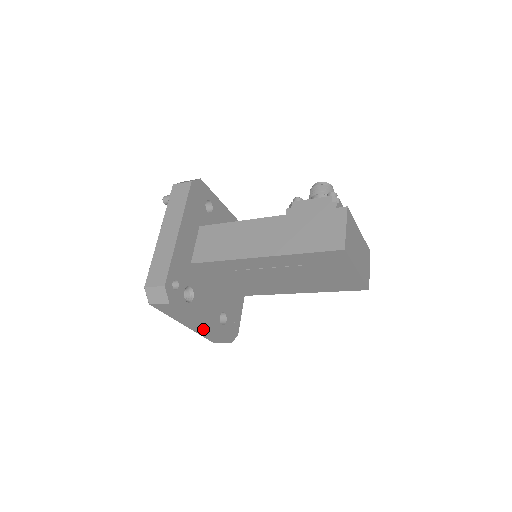
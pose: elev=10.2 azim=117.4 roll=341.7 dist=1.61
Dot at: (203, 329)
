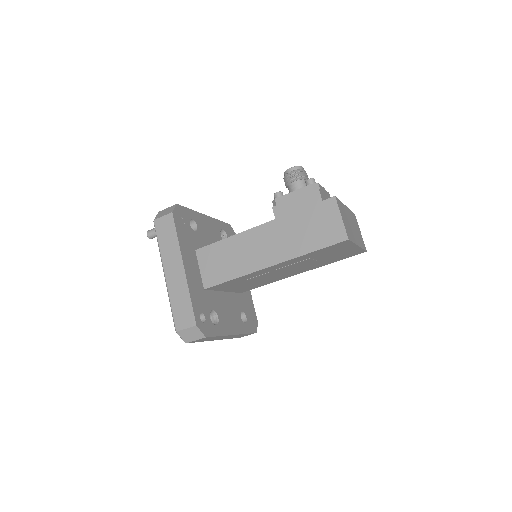
Dot at: (233, 336)
